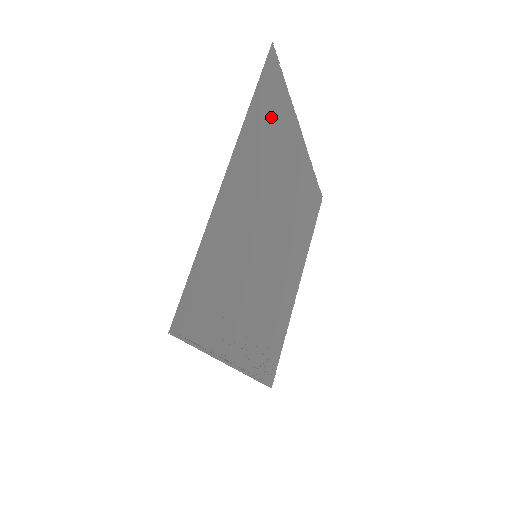
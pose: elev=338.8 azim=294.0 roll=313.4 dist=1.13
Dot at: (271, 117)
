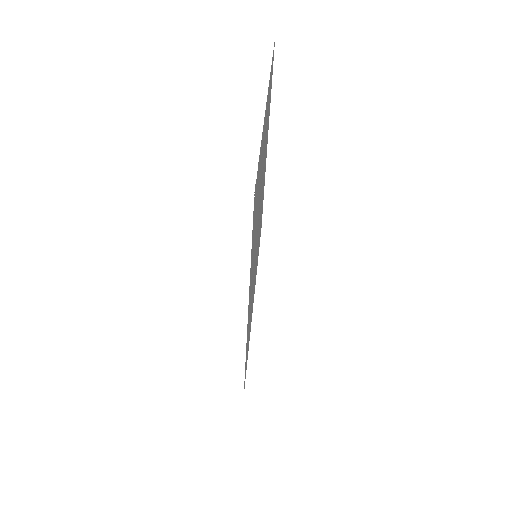
Dot at: (256, 207)
